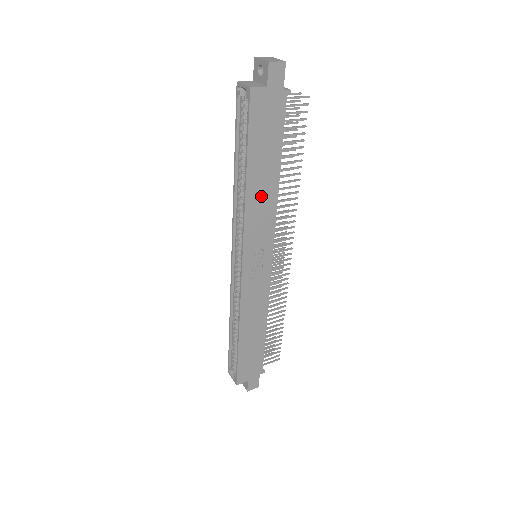
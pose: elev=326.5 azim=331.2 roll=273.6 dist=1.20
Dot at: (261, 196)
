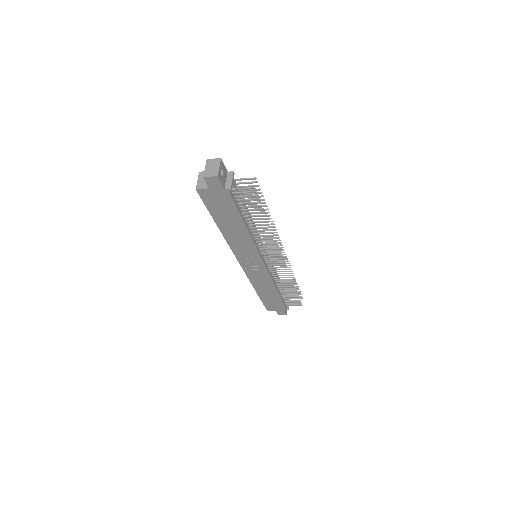
Dot at: (236, 236)
